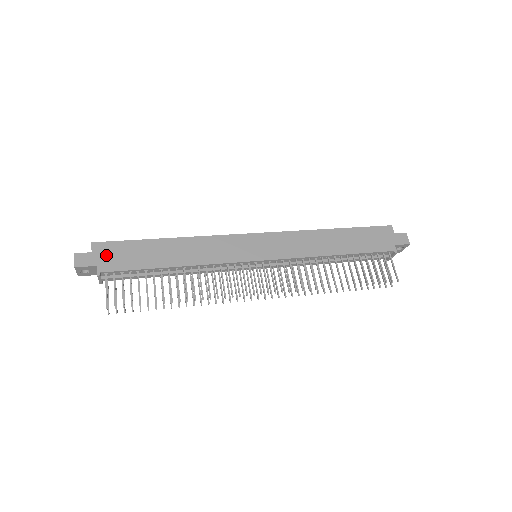
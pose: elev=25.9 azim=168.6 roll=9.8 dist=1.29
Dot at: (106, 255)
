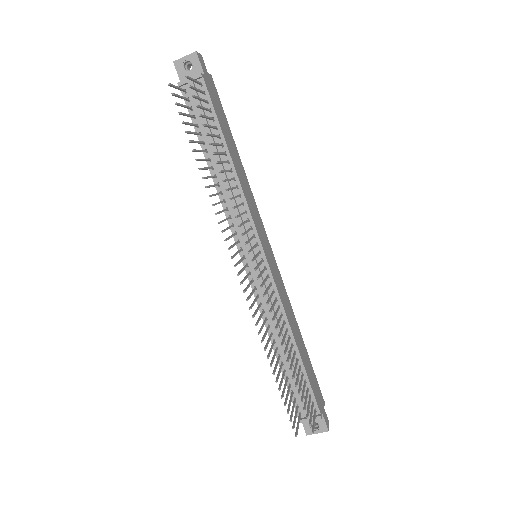
Dot at: (212, 87)
